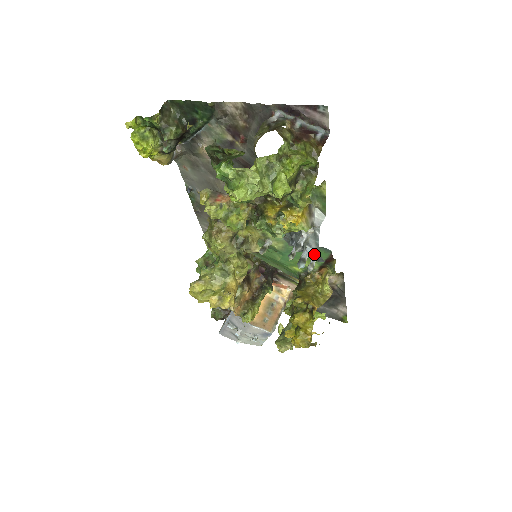
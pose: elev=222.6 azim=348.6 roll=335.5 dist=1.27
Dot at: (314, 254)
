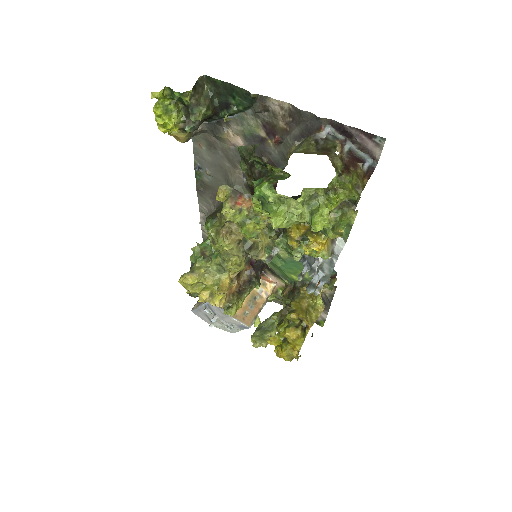
Dot at: (324, 278)
